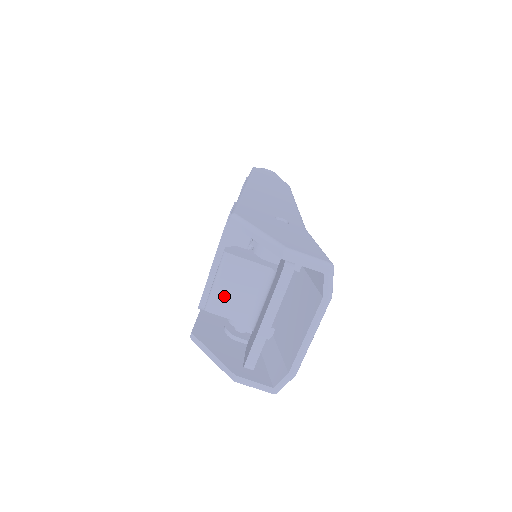
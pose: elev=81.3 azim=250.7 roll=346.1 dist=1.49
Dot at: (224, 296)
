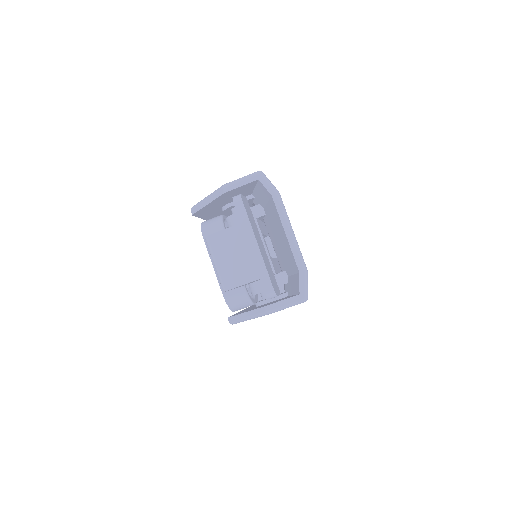
Dot at: (228, 269)
